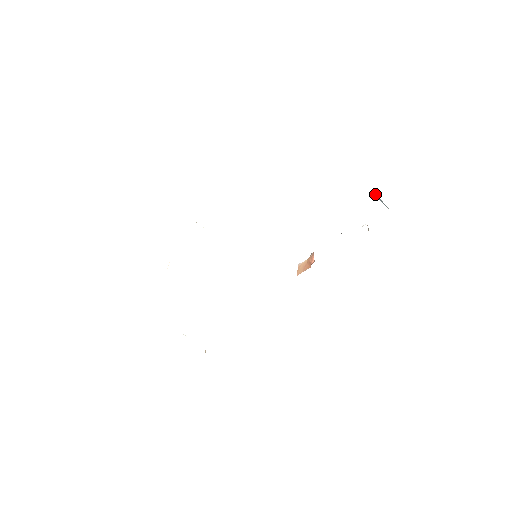
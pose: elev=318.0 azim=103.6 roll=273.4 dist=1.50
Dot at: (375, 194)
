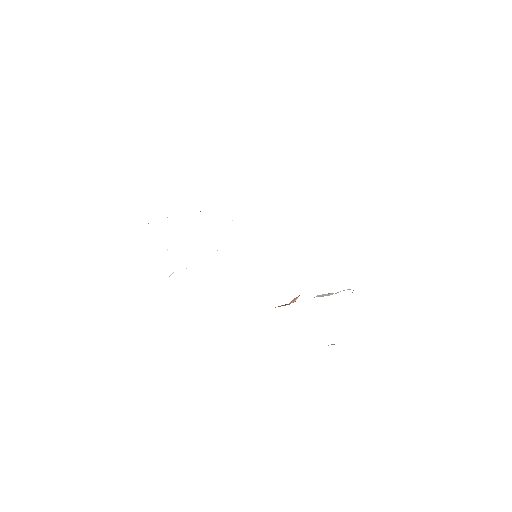
Dot at: occluded
